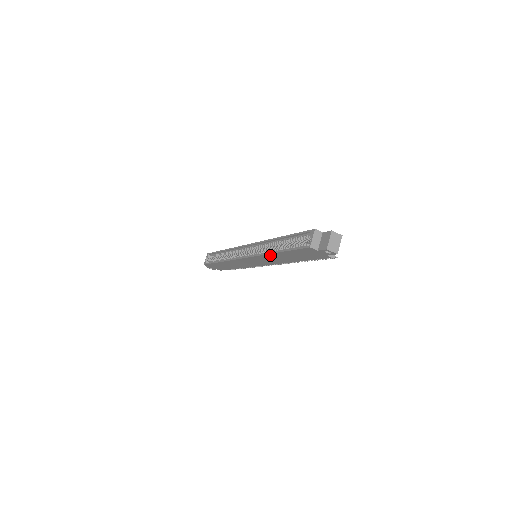
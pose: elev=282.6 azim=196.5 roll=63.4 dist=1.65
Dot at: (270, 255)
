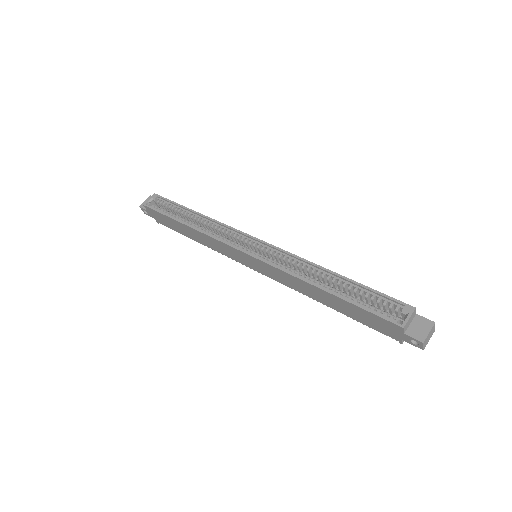
Dot at: (305, 283)
